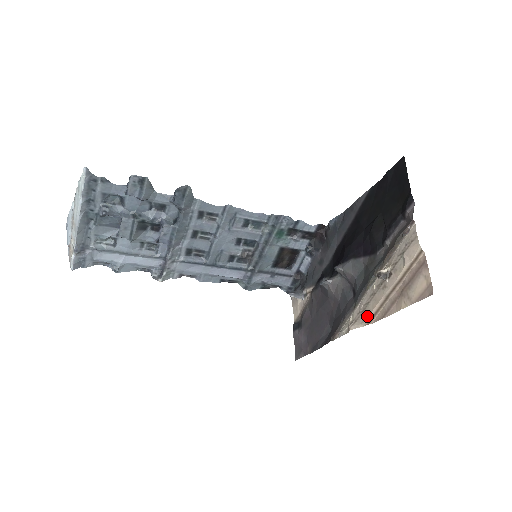
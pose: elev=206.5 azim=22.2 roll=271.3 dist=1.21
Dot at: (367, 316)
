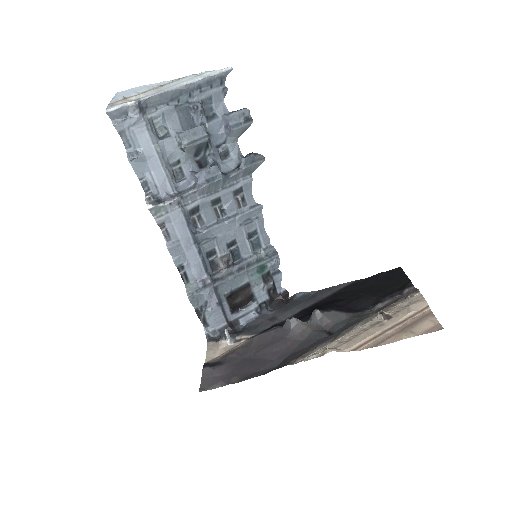
Dot at: (355, 343)
